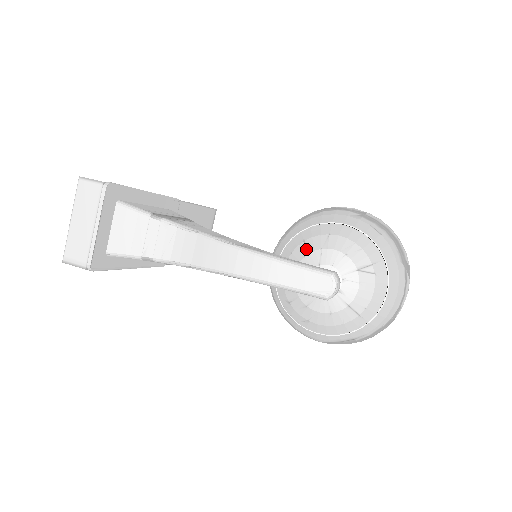
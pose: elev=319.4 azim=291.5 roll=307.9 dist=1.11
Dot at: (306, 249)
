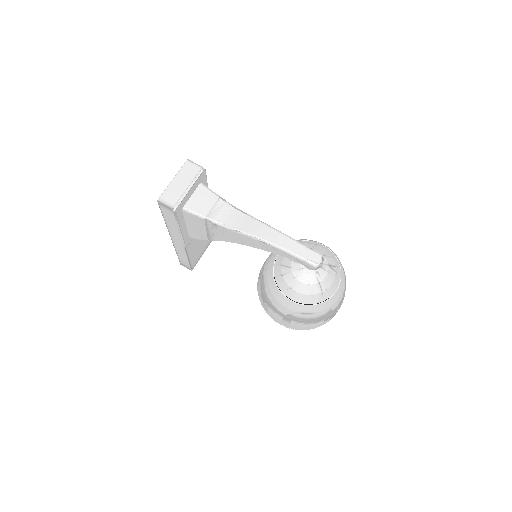
Dot at: occluded
